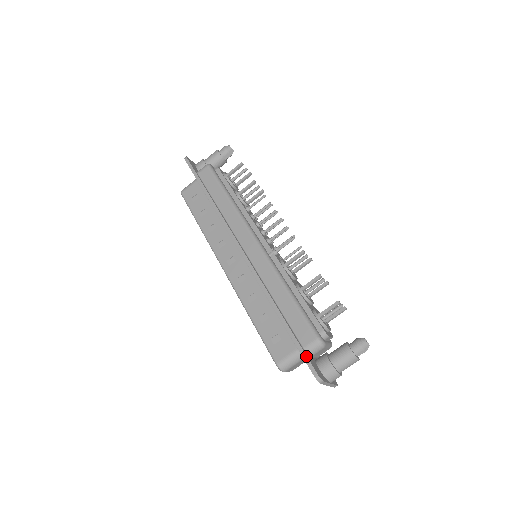
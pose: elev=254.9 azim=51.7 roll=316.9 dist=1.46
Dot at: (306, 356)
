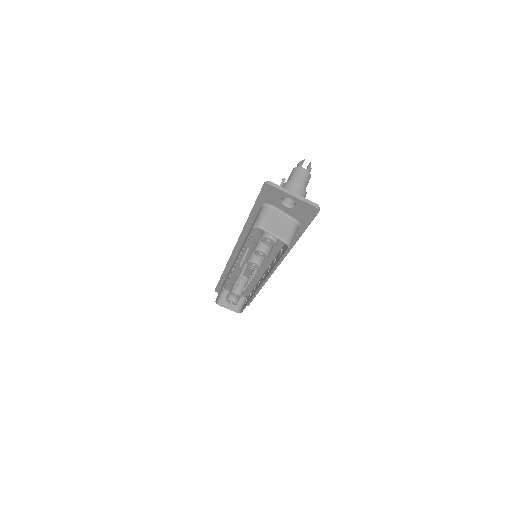
Dot at: (259, 193)
